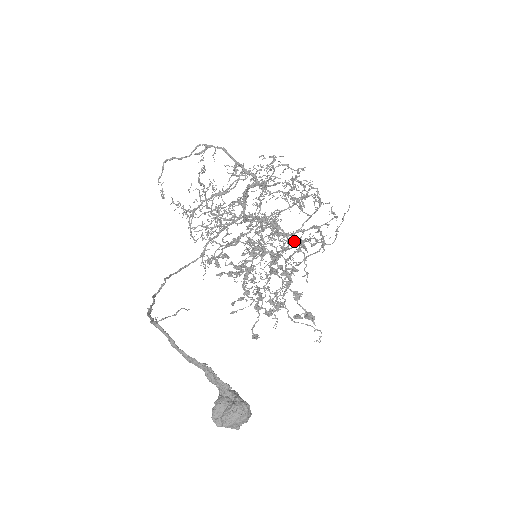
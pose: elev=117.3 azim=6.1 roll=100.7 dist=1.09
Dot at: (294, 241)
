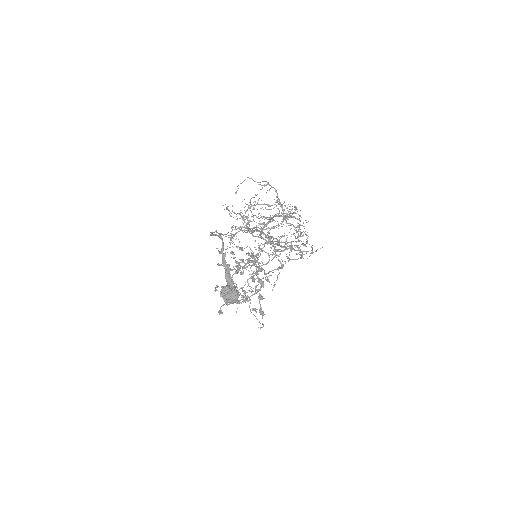
Dot at: (290, 245)
